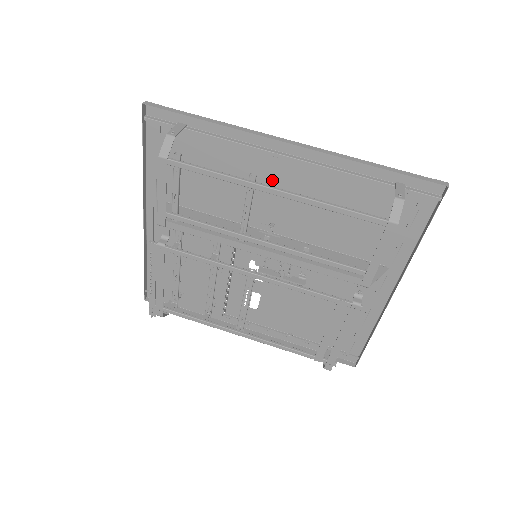
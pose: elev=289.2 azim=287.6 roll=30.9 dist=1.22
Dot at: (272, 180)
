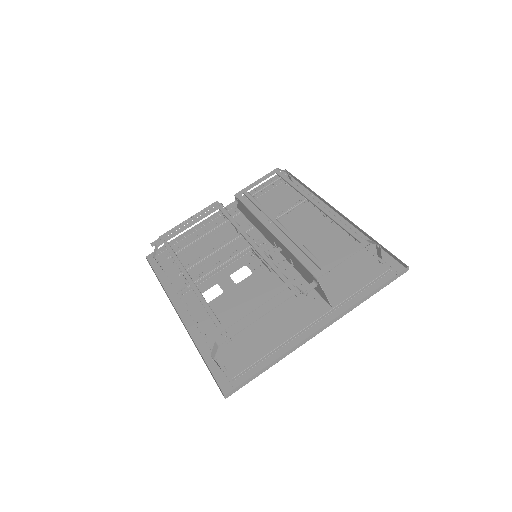
Dot at: (309, 227)
